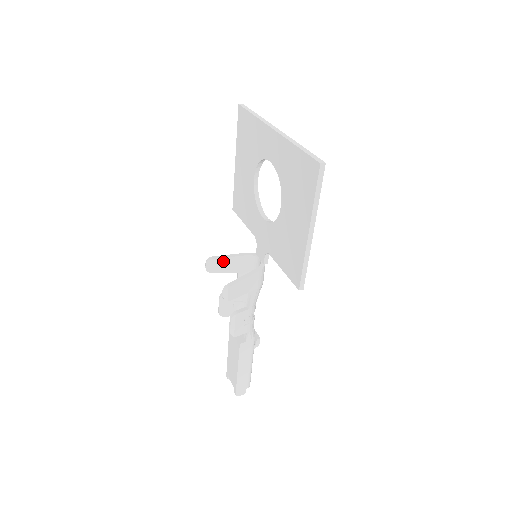
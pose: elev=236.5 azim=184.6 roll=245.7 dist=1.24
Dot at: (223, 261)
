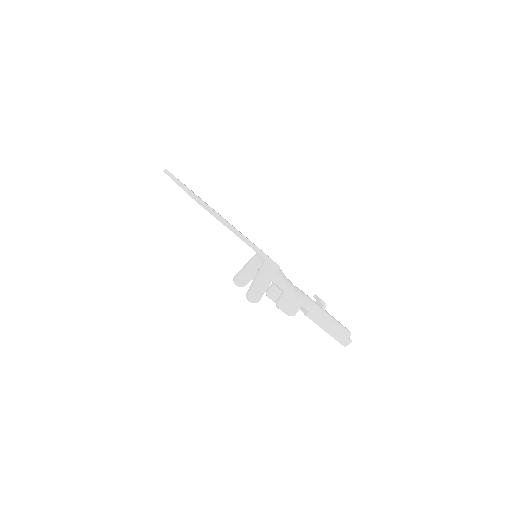
Dot at: (243, 274)
